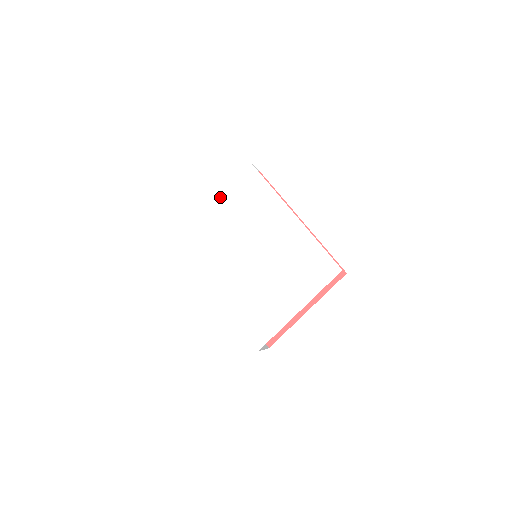
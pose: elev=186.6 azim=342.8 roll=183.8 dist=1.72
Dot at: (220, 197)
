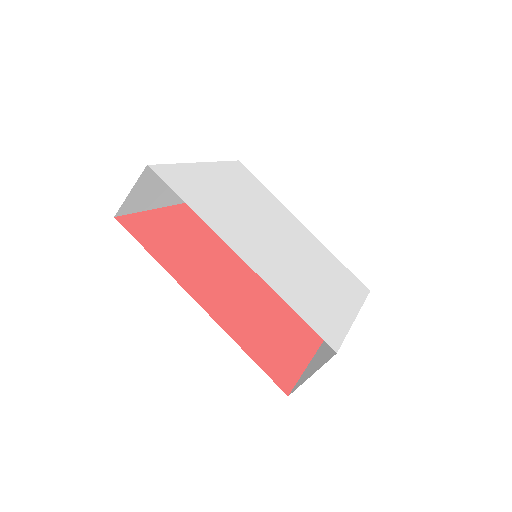
Dot at: (218, 168)
